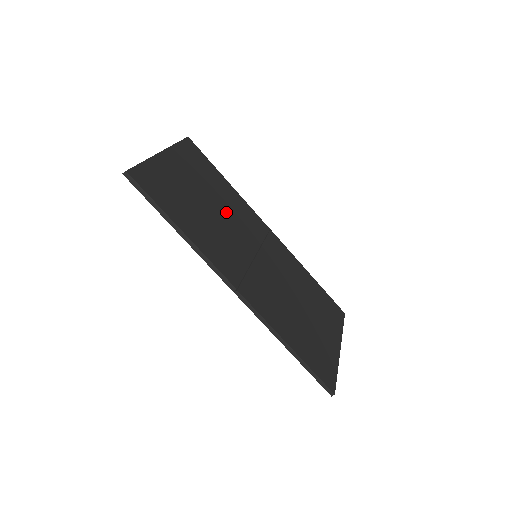
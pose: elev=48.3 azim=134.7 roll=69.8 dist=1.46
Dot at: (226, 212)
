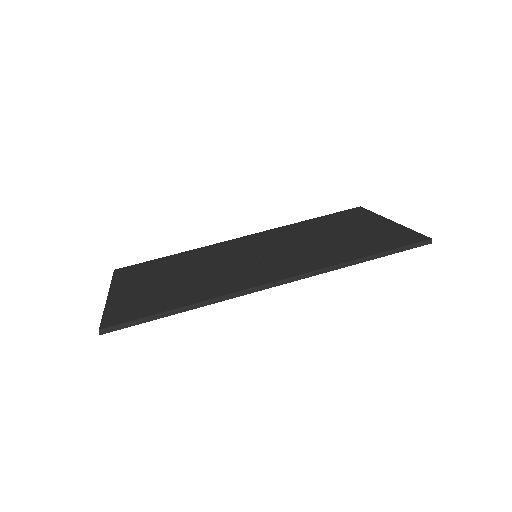
Dot at: (200, 265)
